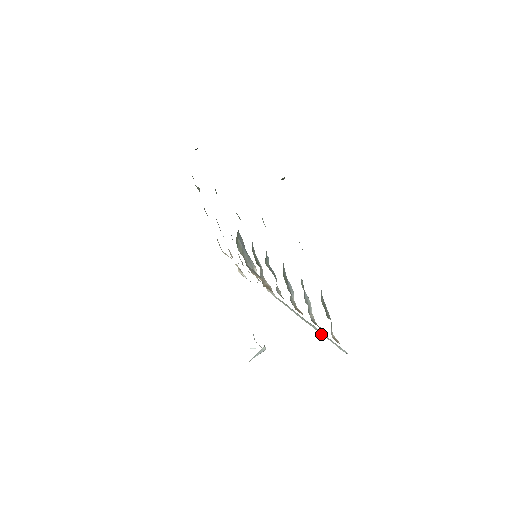
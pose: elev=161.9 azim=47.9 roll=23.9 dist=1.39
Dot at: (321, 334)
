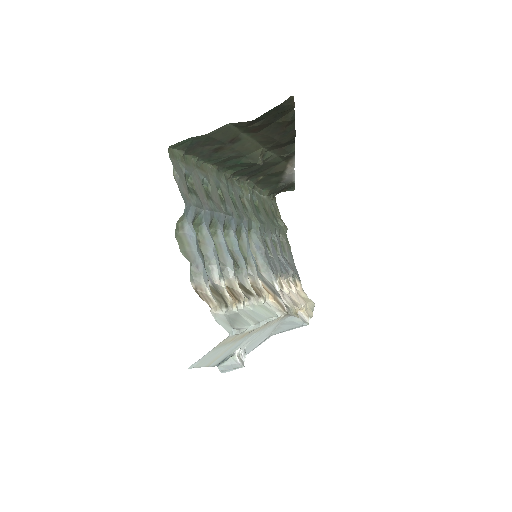
Dot at: (231, 314)
